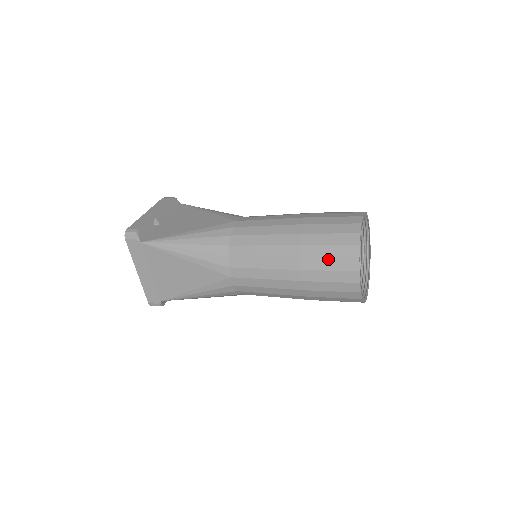
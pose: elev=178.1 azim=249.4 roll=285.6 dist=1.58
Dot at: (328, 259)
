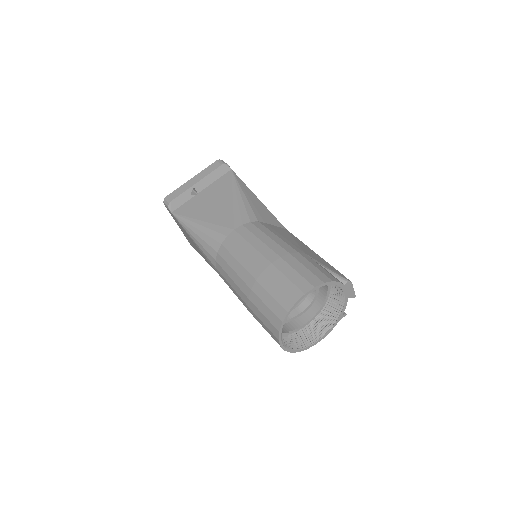
Dot at: (263, 315)
